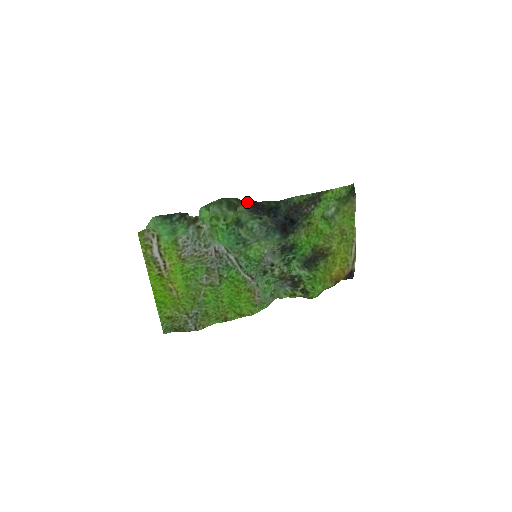
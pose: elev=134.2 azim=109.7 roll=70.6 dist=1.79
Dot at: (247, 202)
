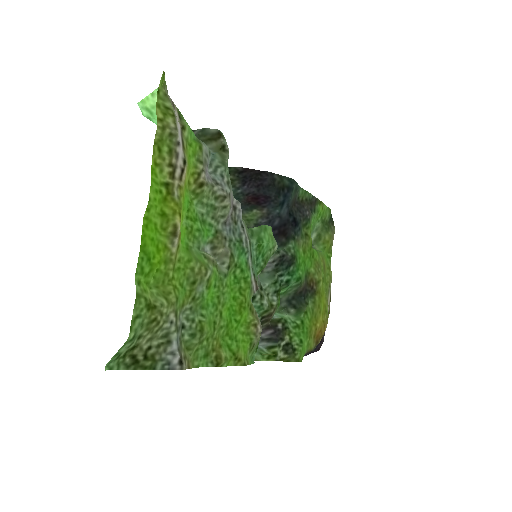
Dot at: (248, 172)
